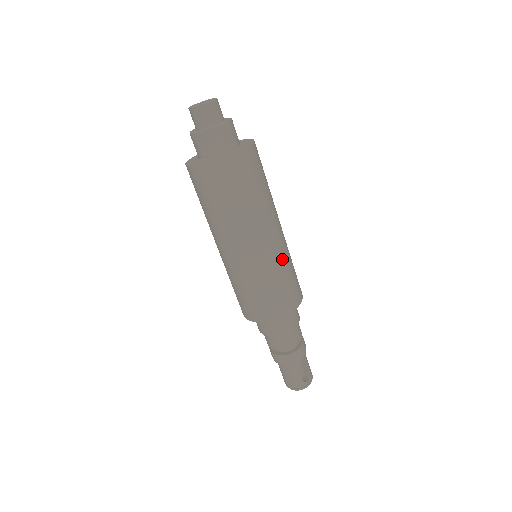
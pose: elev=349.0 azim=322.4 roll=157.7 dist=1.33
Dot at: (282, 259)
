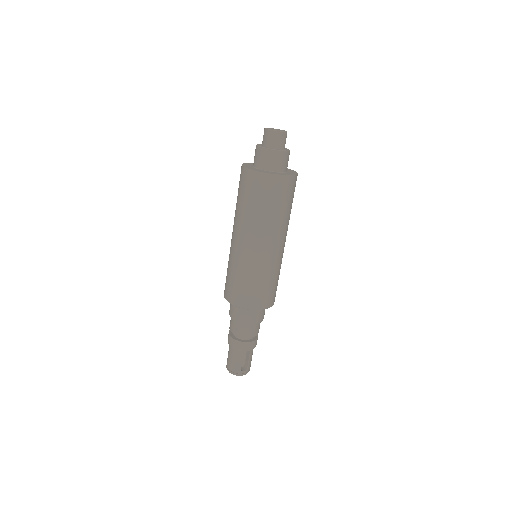
Dot at: (273, 267)
